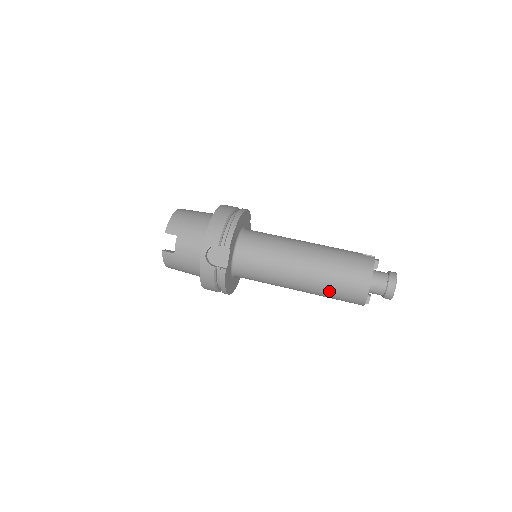
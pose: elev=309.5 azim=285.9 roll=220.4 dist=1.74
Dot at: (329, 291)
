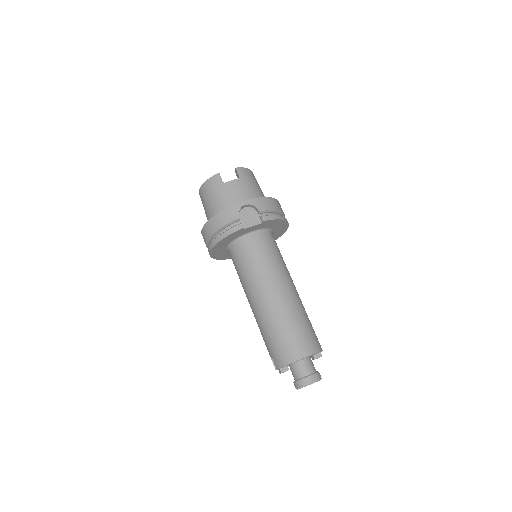
Dot at: (275, 328)
